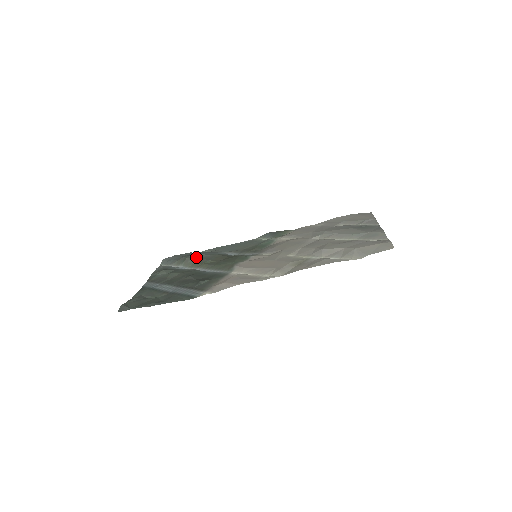
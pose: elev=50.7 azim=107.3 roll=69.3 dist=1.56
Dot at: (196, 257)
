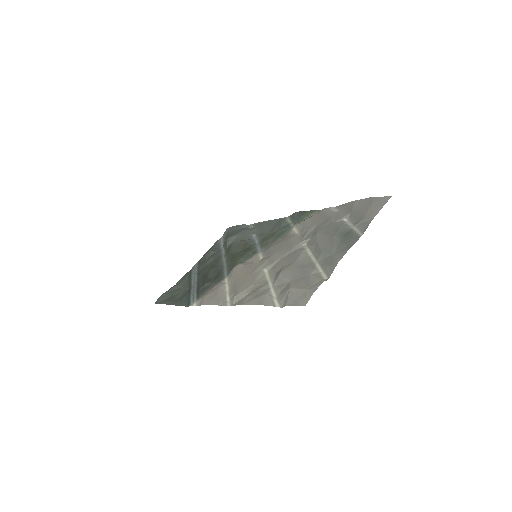
Dot at: (230, 241)
